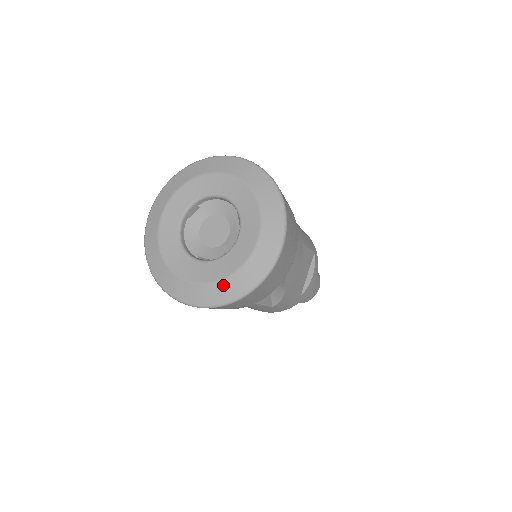
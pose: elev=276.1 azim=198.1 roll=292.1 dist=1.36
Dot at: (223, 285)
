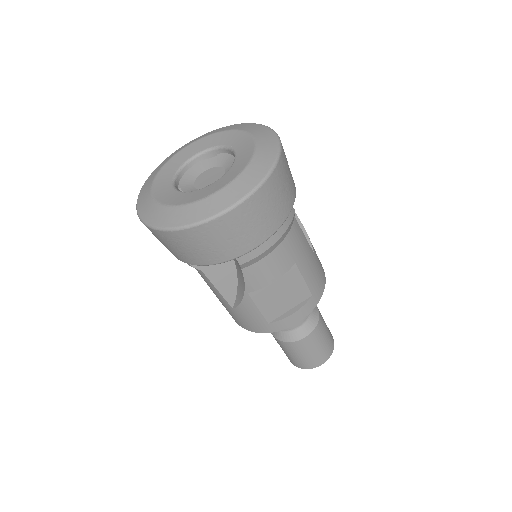
Dot at: (167, 211)
